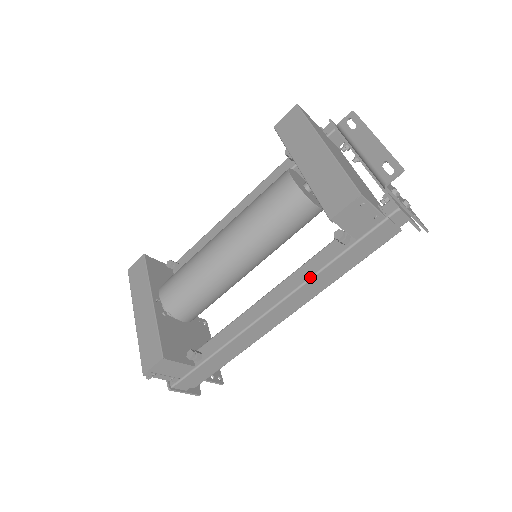
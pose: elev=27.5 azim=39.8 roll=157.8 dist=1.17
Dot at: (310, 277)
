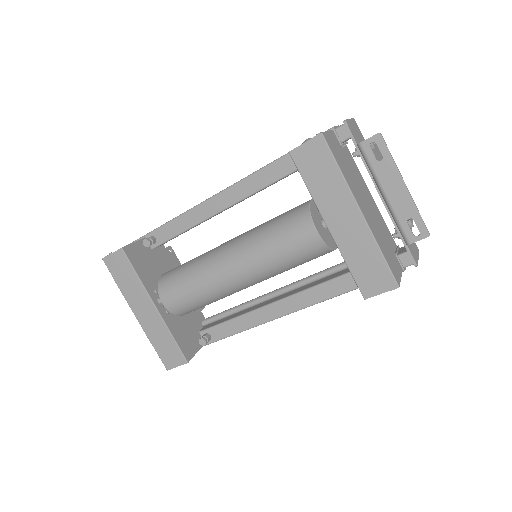
Dot at: (323, 301)
